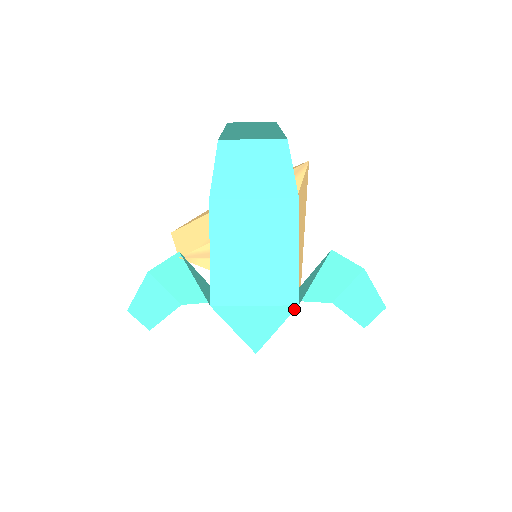
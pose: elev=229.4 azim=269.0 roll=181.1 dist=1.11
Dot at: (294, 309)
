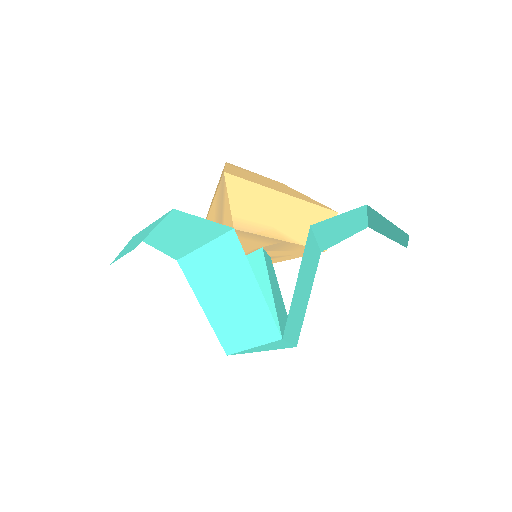
Dot at: (283, 340)
